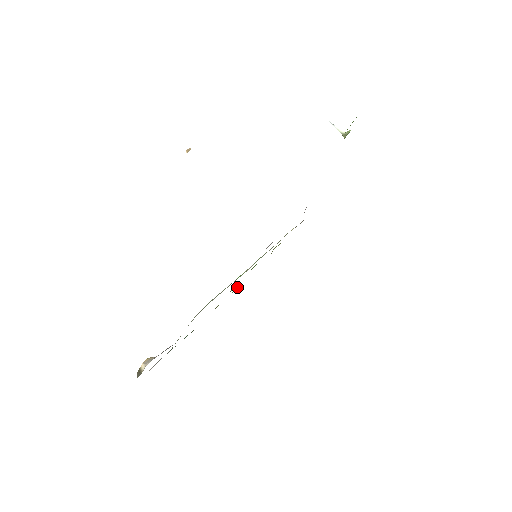
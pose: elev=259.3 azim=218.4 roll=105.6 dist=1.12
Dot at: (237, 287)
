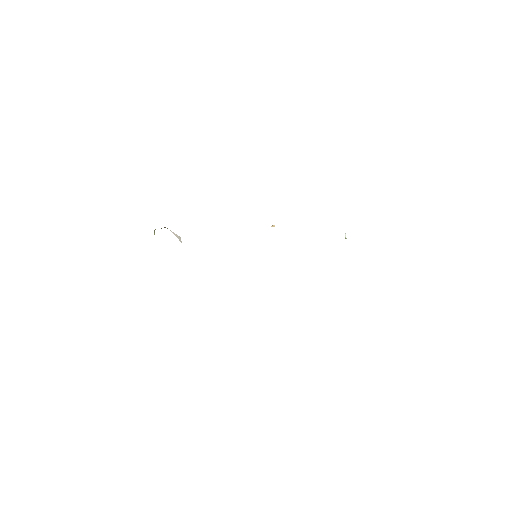
Dot at: occluded
